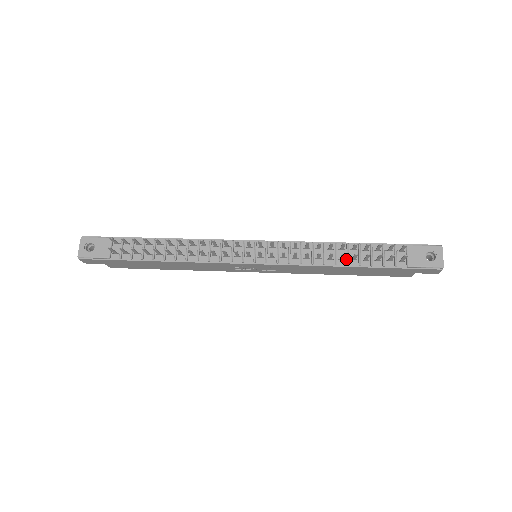
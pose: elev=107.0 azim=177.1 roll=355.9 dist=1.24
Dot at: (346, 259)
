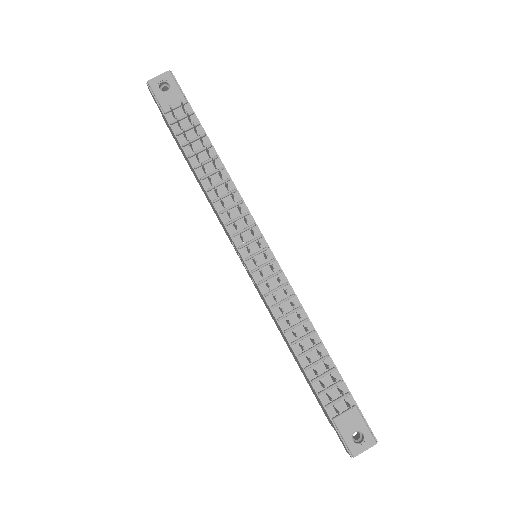
Dot at: (304, 351)
